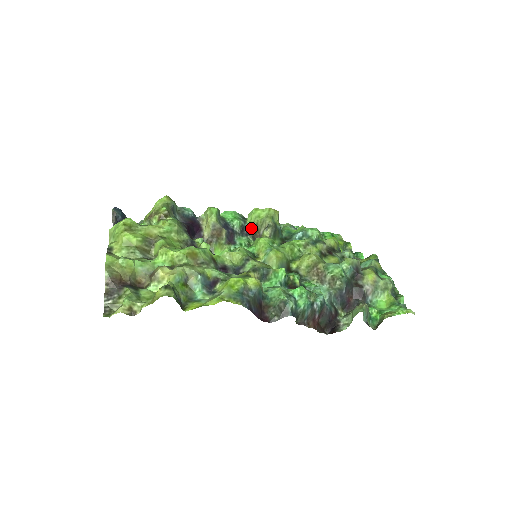
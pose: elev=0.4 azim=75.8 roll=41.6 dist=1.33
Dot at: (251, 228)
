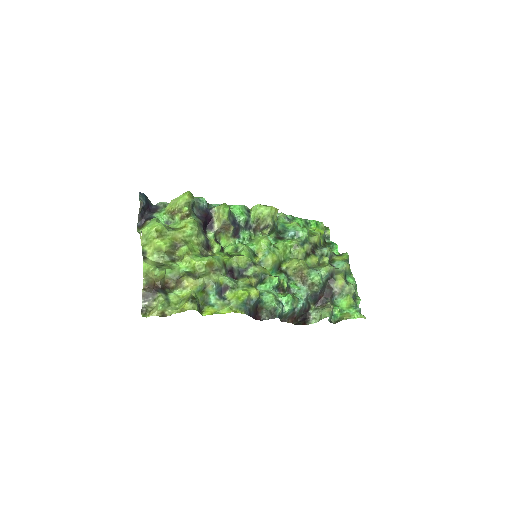
Dot at: (253, 221)
